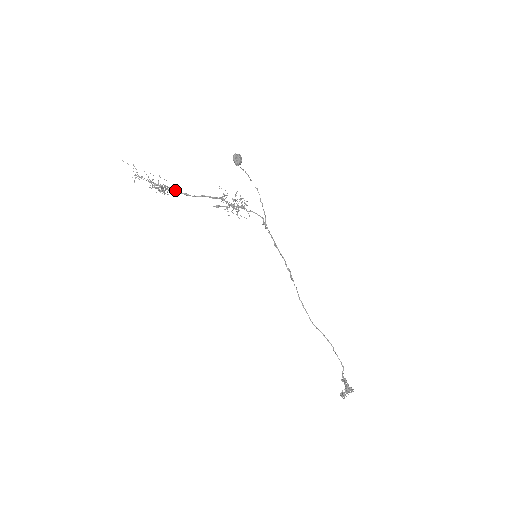
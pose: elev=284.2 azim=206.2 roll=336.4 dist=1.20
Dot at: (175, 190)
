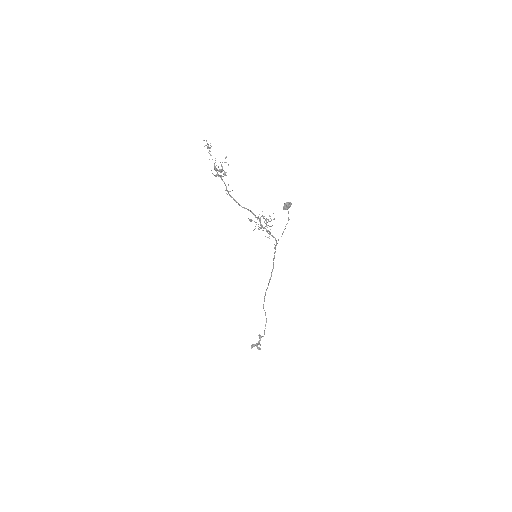
Dot at: occluded
